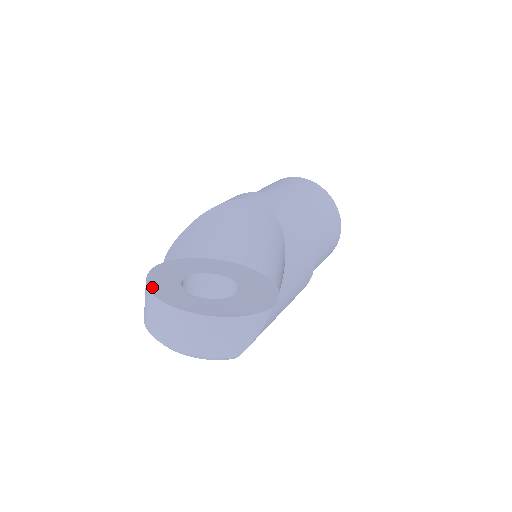
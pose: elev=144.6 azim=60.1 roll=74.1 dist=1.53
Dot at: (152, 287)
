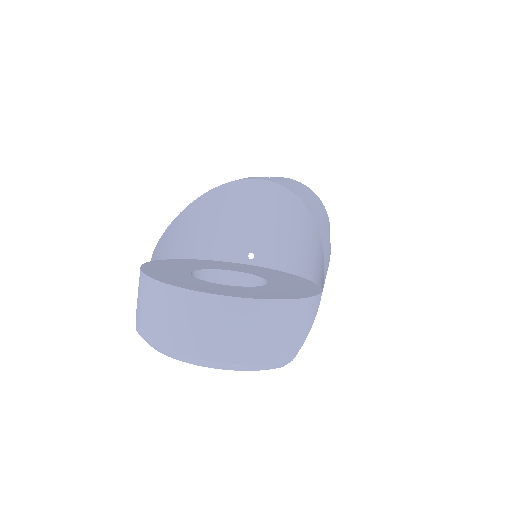
Dot at: (159, 278)
